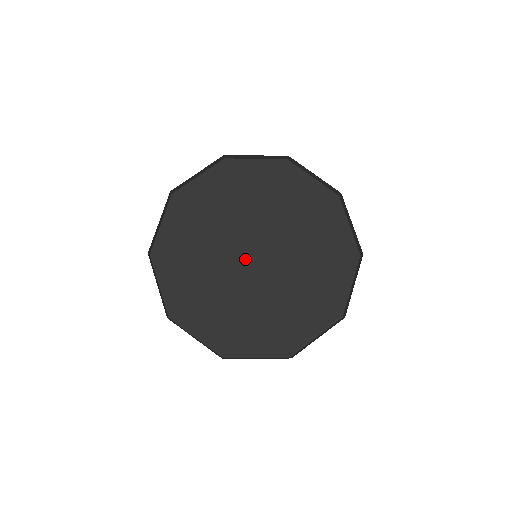
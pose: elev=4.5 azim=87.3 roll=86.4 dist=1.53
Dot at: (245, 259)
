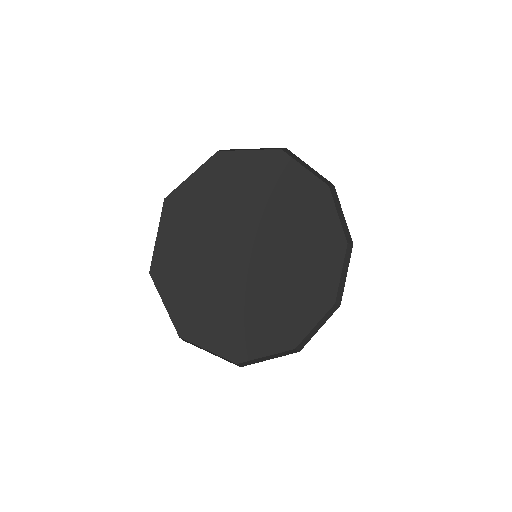
Dot at: (248, 262)
